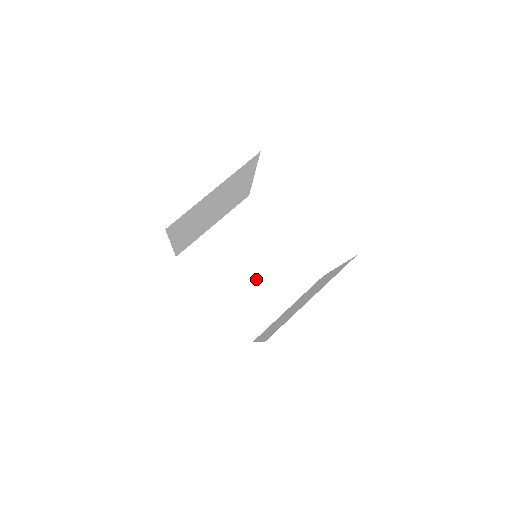
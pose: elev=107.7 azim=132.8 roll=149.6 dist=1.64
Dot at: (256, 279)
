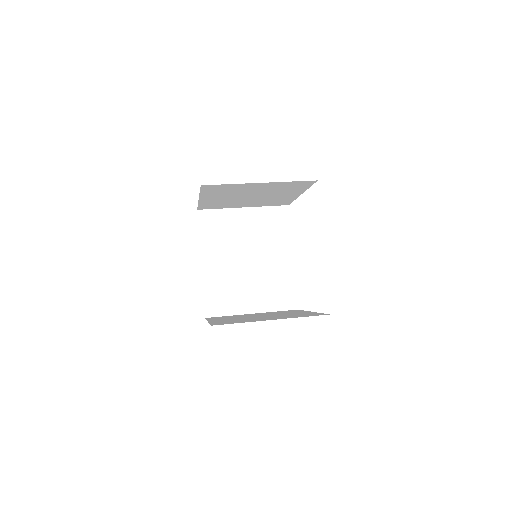
Dot at: (245, 273)
